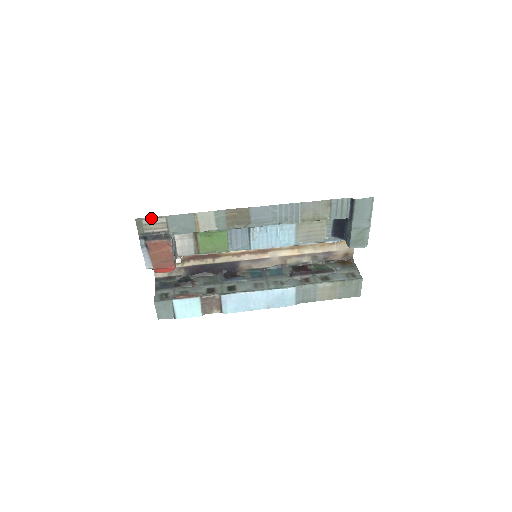
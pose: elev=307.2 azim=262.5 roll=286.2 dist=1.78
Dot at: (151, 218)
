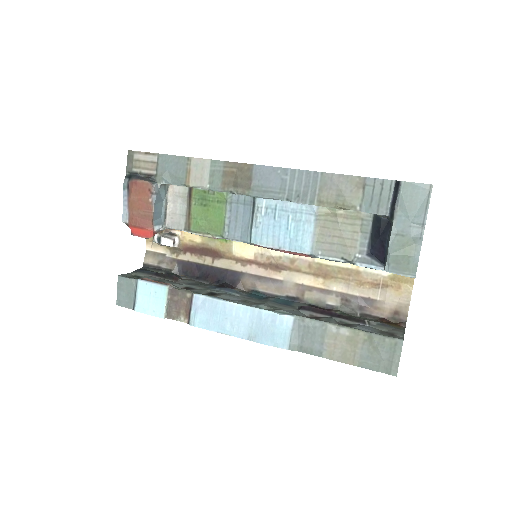
Dot at: (143, 153)
